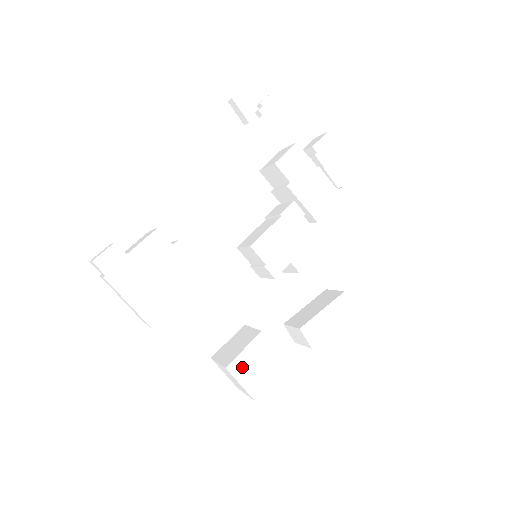
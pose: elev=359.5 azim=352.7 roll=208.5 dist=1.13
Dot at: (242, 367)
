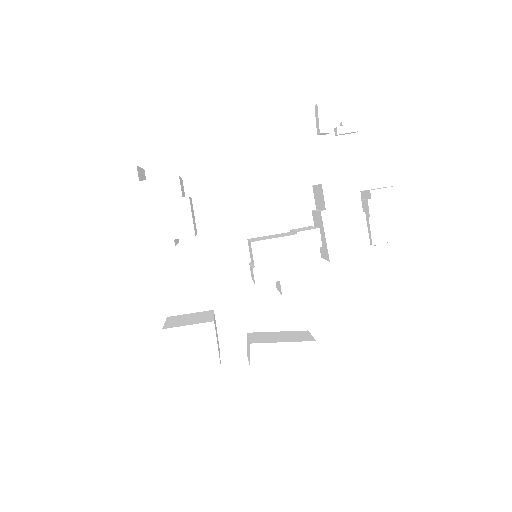
Dot at: (177, 339)
